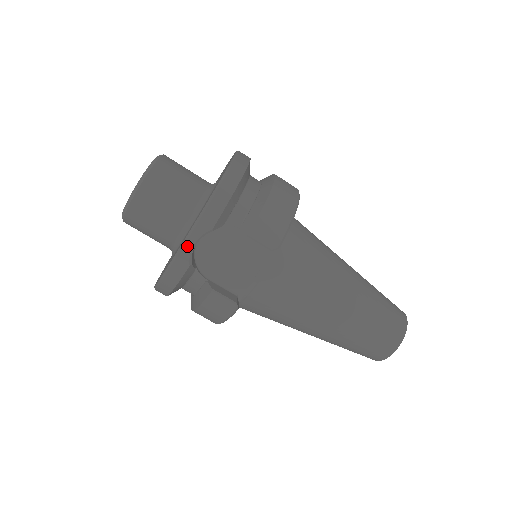
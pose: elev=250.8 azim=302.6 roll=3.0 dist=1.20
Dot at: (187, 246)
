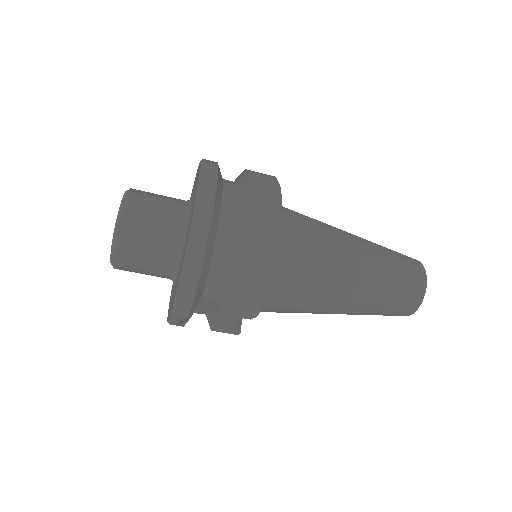
Dot at: (173, 323)
